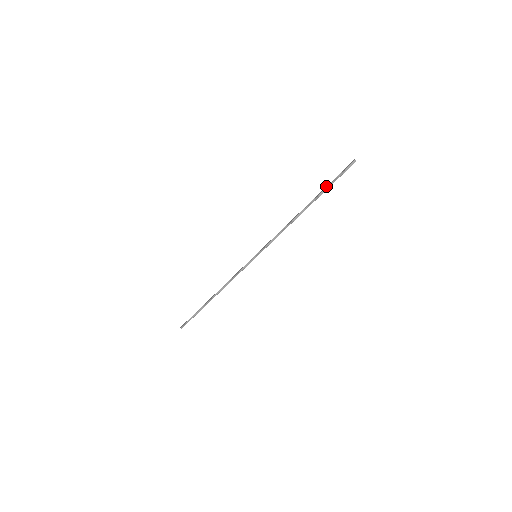
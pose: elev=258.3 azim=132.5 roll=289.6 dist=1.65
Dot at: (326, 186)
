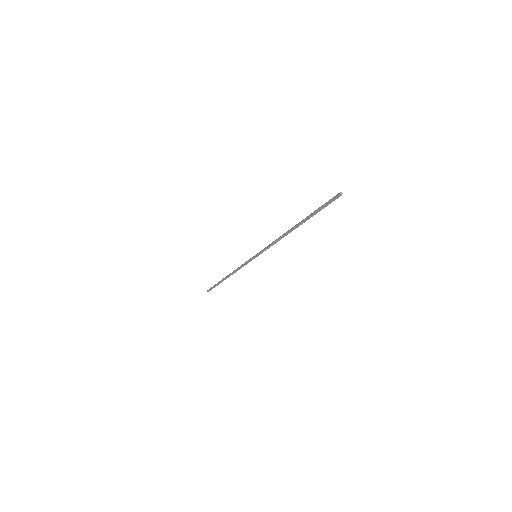
Dot at: occluded
